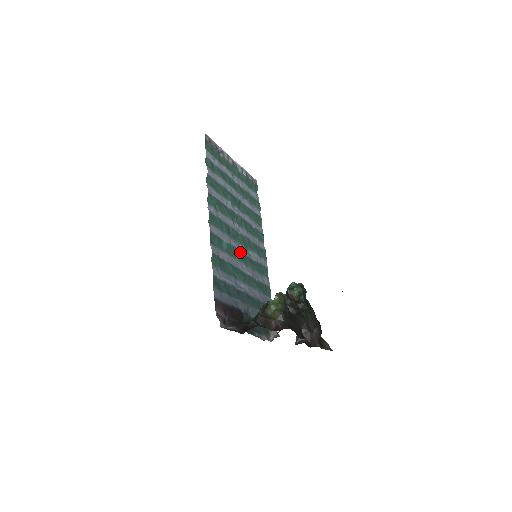
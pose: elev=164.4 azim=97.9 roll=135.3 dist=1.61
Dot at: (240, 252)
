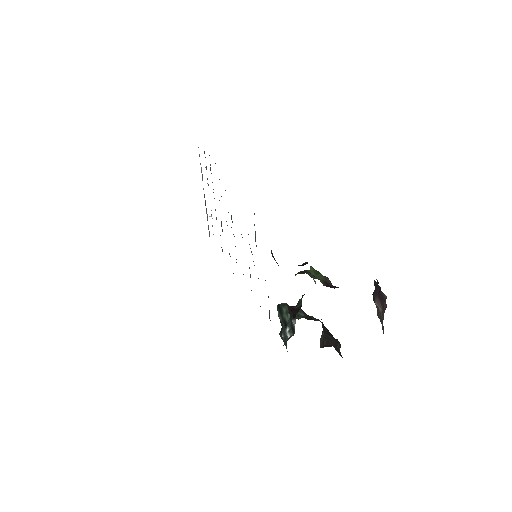
Dot at: occluded
